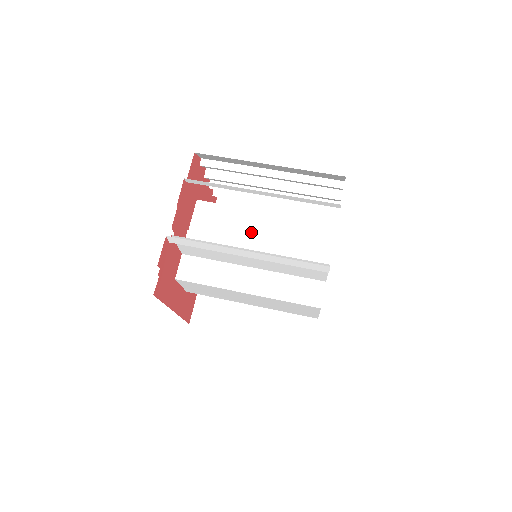
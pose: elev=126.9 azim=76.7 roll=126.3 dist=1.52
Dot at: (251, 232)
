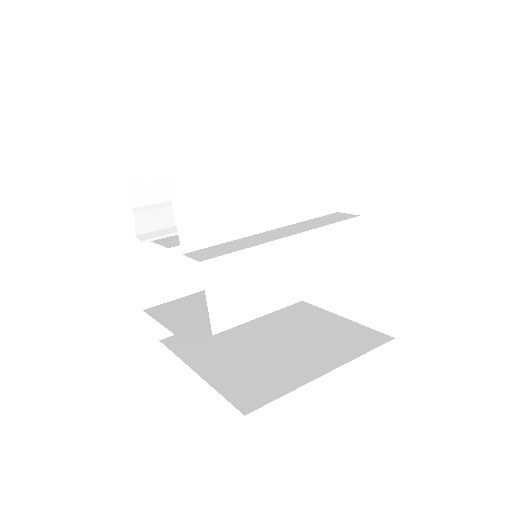
Dot at: occluded
